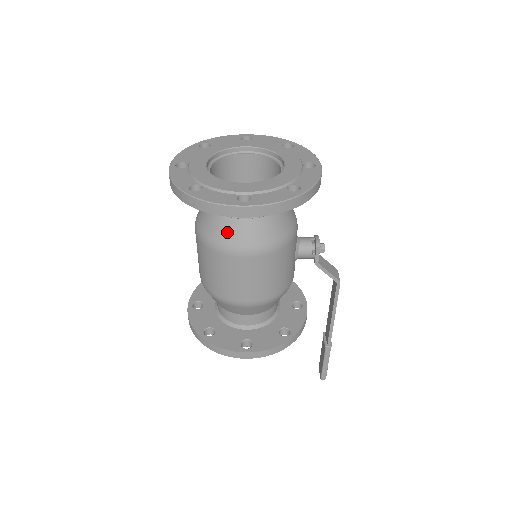
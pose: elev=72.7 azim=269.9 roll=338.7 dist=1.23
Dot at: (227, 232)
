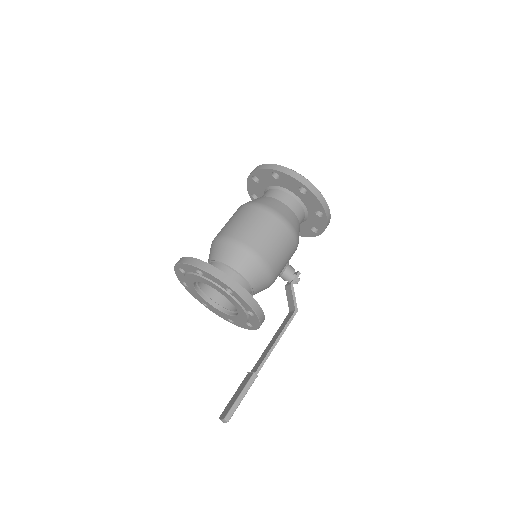
Dot at: (276, 205)
